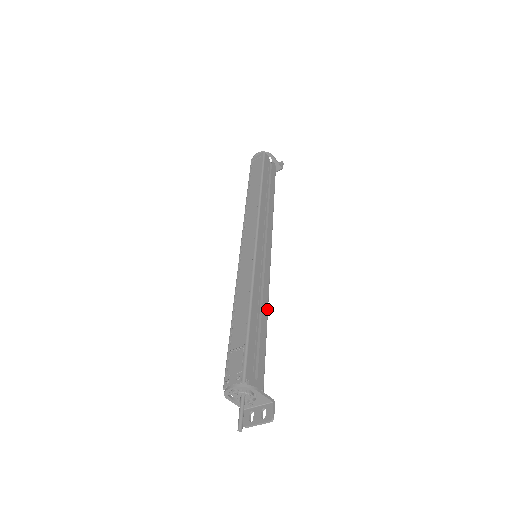
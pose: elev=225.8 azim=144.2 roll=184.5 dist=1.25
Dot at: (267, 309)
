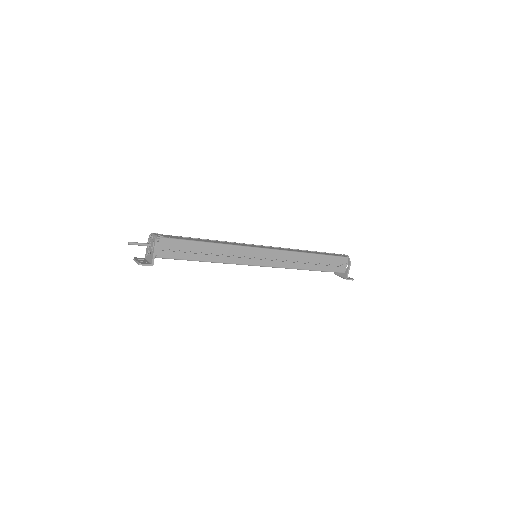
Dot at: (216, 261)
